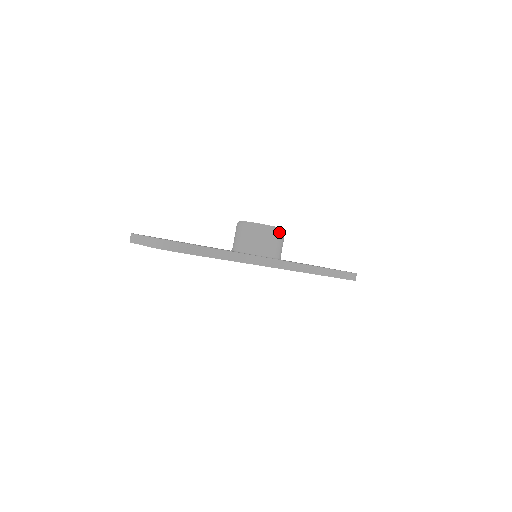
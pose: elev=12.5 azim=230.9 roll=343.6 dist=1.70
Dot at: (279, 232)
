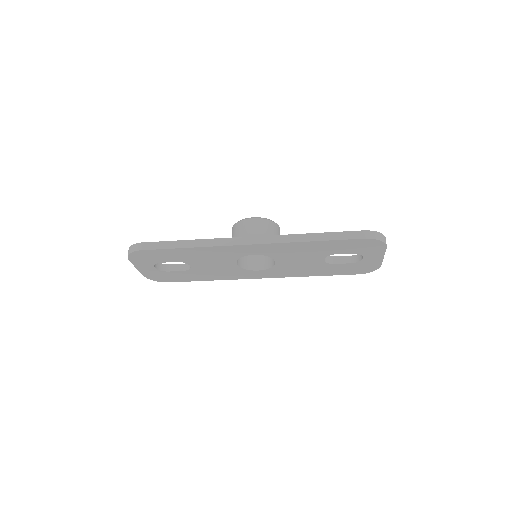
Dot at: (257, 220)
